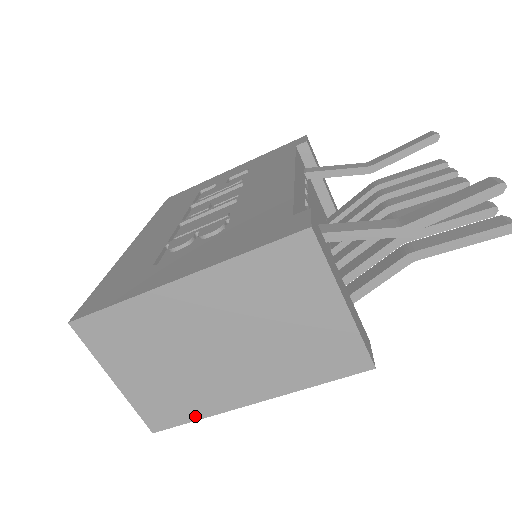
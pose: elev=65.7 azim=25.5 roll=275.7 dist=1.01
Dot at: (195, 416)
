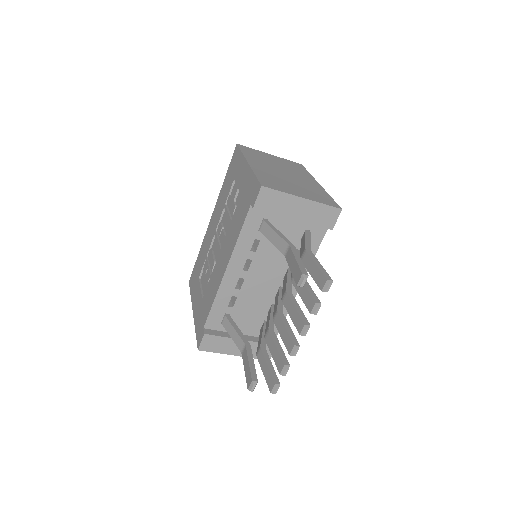
Dot at: occluded
